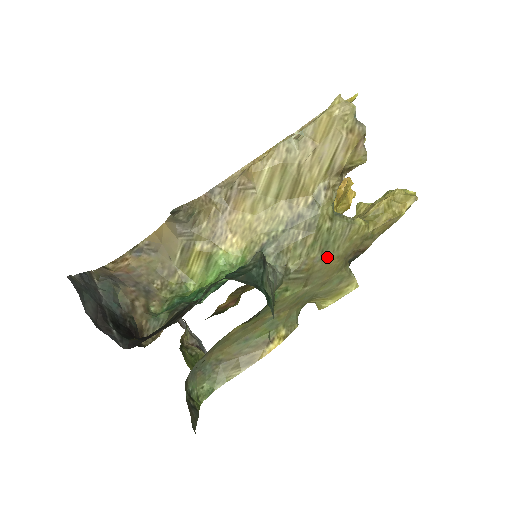
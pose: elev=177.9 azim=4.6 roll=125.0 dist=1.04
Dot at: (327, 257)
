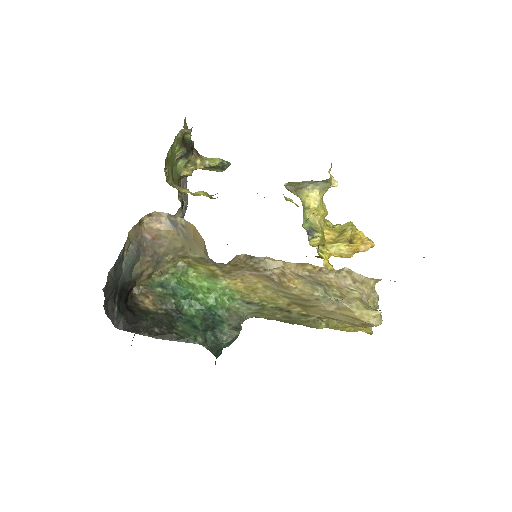
Dot at: (286, 322)
